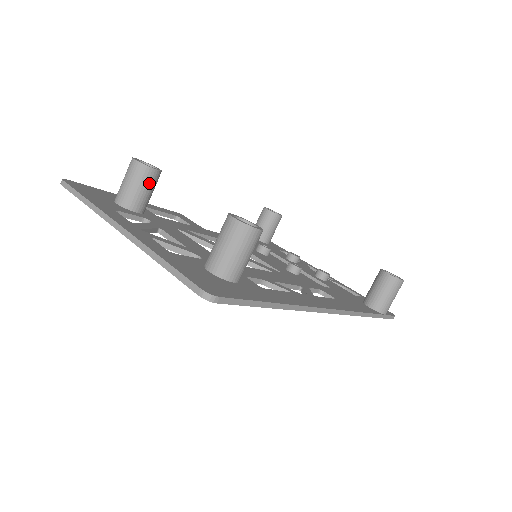
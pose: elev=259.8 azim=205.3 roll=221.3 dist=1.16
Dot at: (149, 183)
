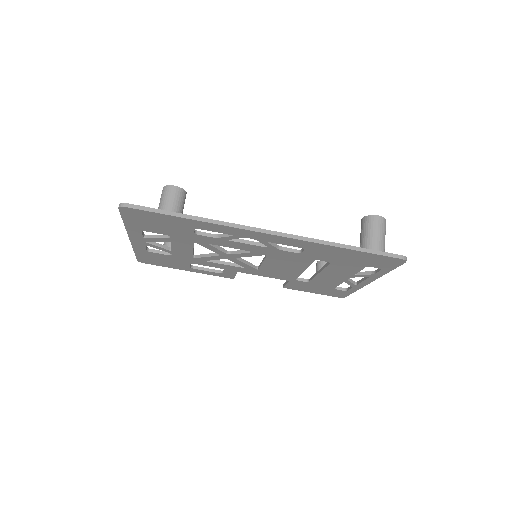
Dot at: occluded
